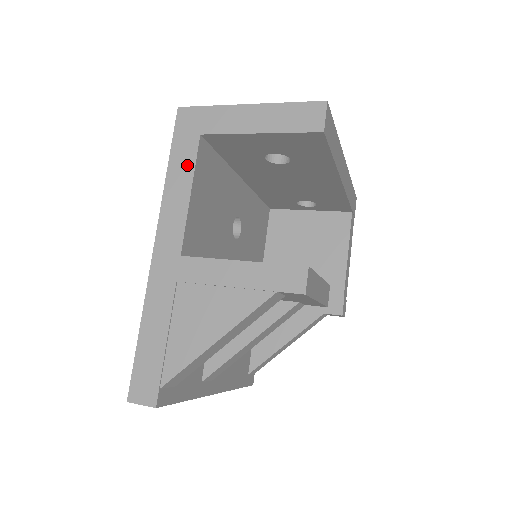
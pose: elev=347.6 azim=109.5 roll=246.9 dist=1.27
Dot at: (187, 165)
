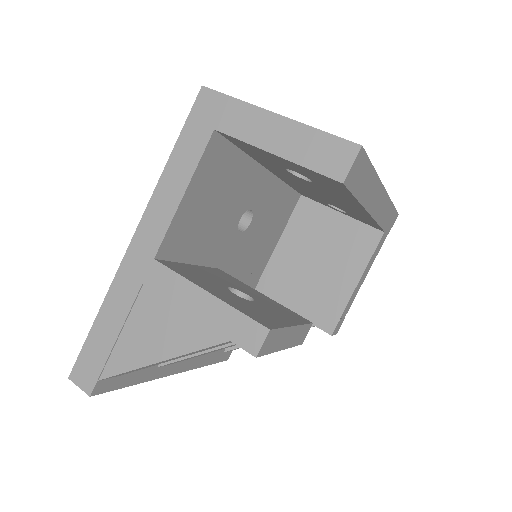
Dot at: (190, 160)
